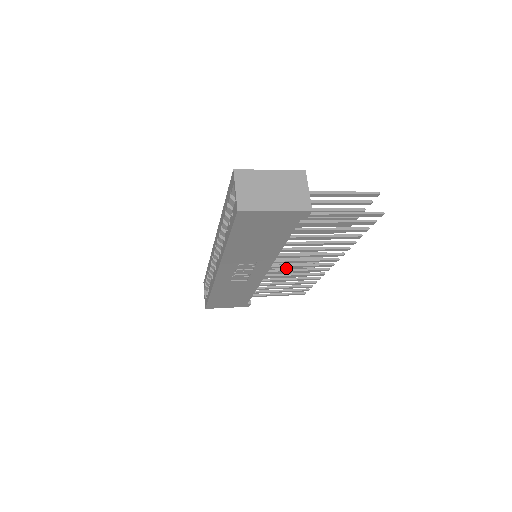
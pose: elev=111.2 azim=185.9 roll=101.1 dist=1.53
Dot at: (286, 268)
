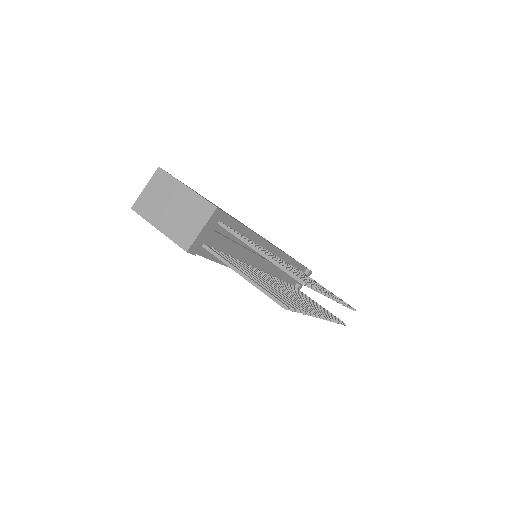
Dot at: occluded
